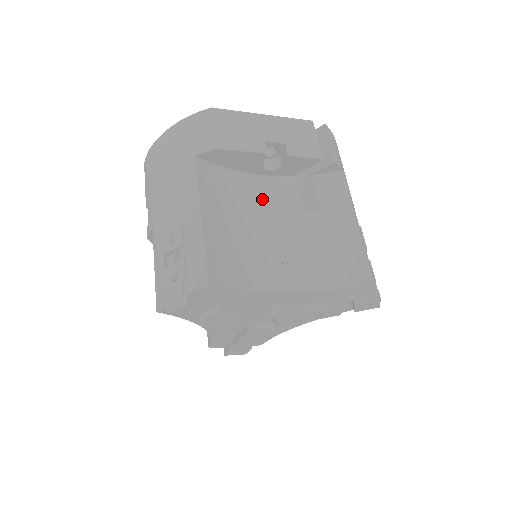
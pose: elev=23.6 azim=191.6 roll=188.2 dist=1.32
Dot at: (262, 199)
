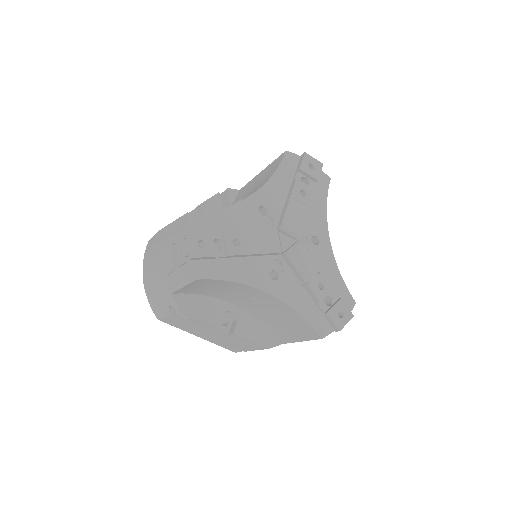
Dot at: occluded
